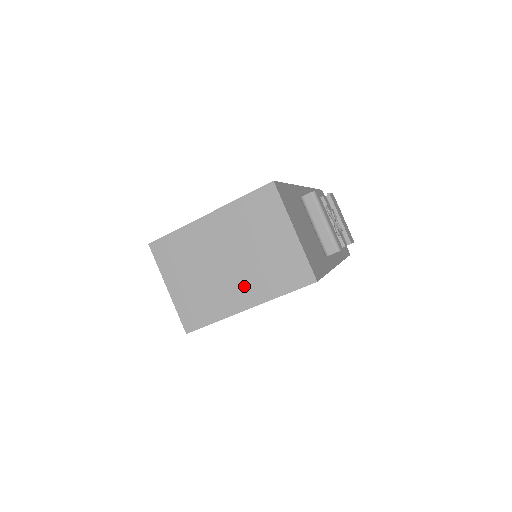
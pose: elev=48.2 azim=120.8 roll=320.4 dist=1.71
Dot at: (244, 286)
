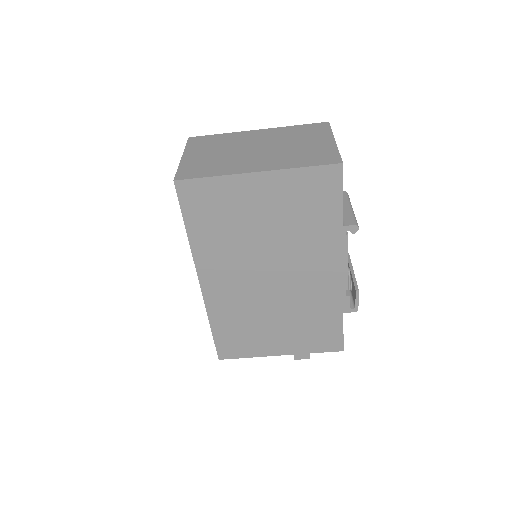
Dot at: (264, 160)
